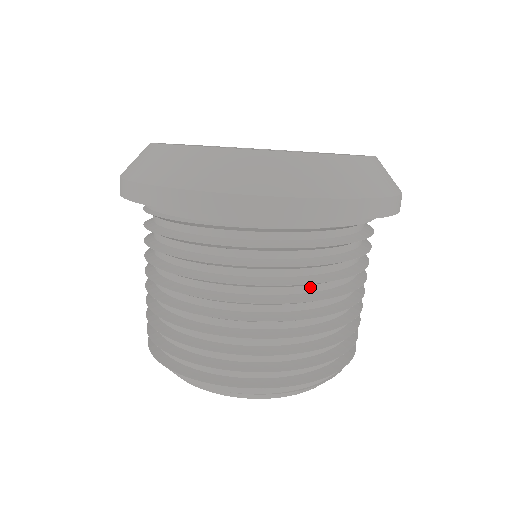
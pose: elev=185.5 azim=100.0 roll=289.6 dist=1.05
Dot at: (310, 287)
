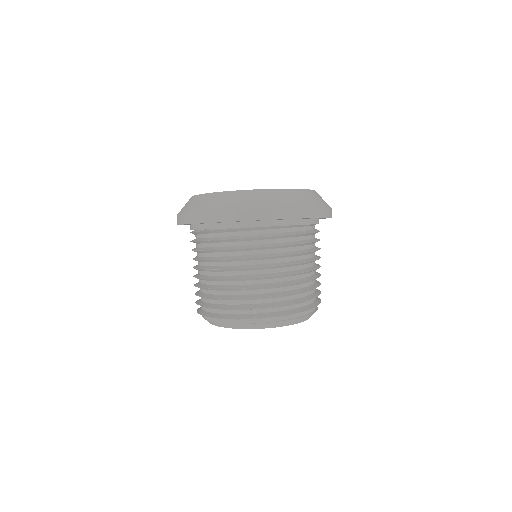
Dot at: (271, 260)
